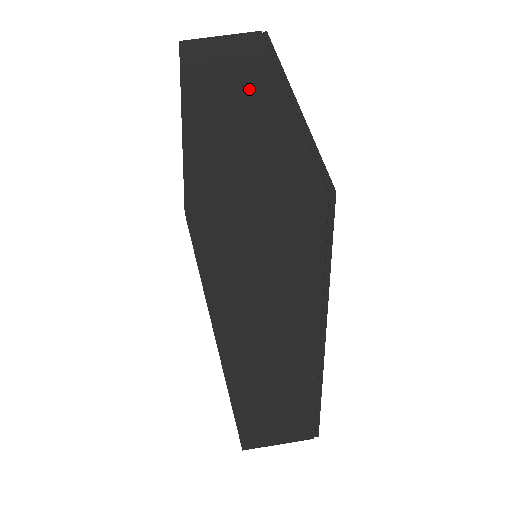
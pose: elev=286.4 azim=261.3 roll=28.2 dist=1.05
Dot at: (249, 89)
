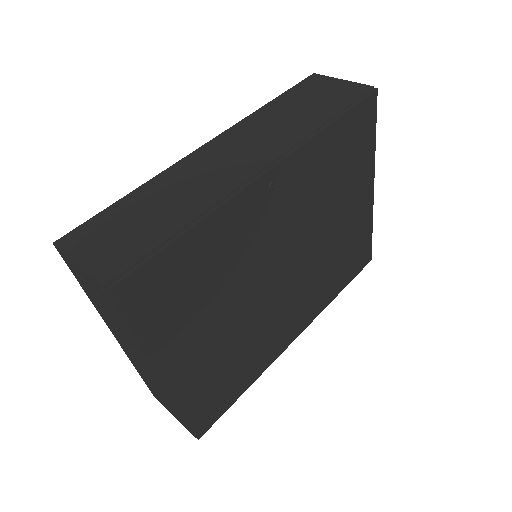
Dot at: occluded
